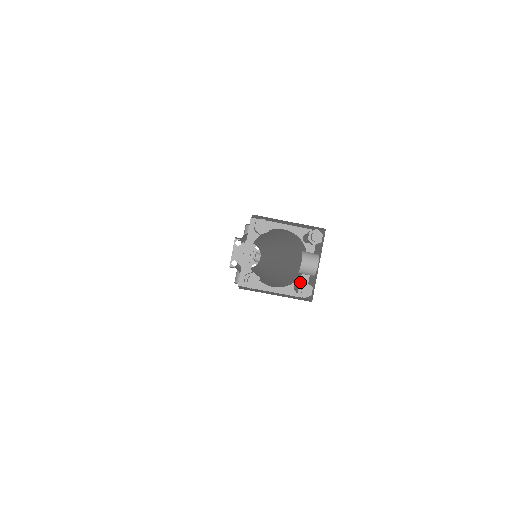
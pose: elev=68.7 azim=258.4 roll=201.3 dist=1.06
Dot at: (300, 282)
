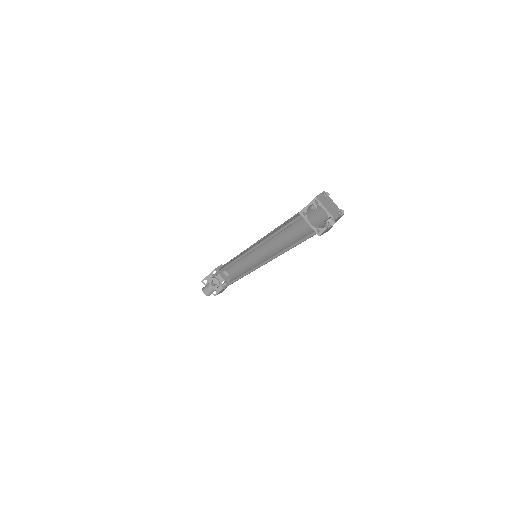
Dot at: (320, 230)
